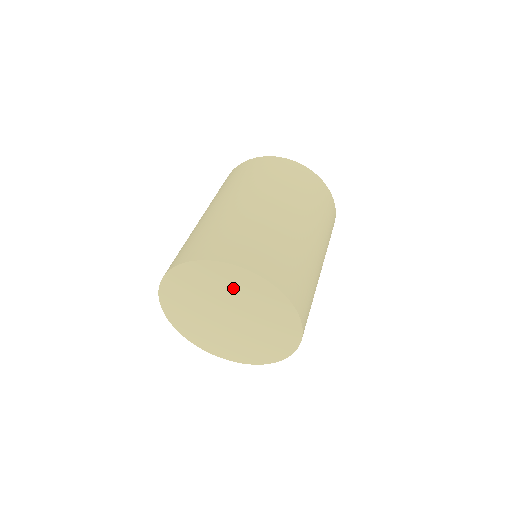
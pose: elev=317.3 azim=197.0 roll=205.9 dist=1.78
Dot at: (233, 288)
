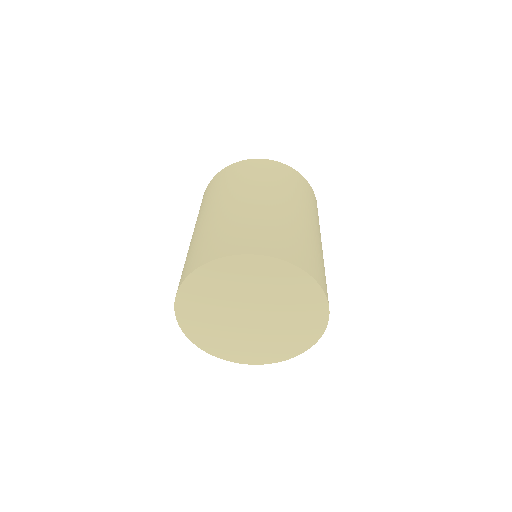
Dot at: (241, 281)
